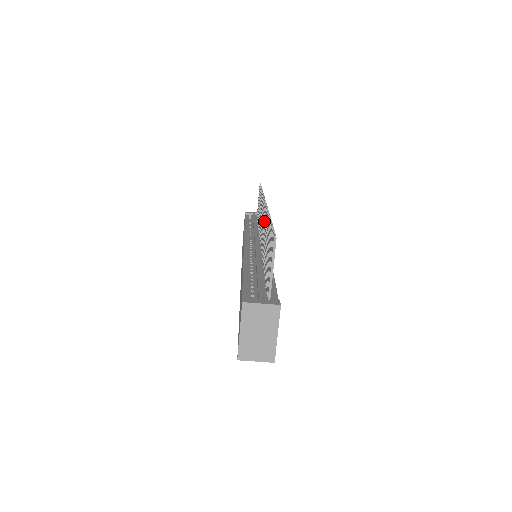
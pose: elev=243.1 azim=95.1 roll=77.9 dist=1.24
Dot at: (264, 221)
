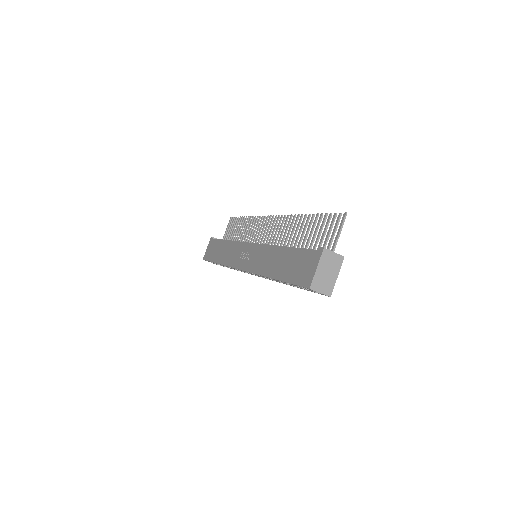
Dot at: (281, 226)
